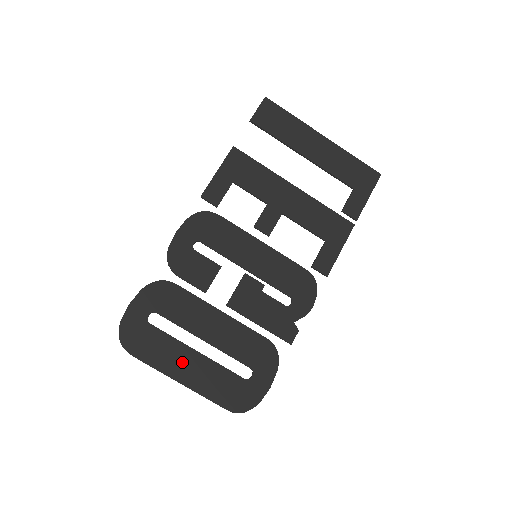
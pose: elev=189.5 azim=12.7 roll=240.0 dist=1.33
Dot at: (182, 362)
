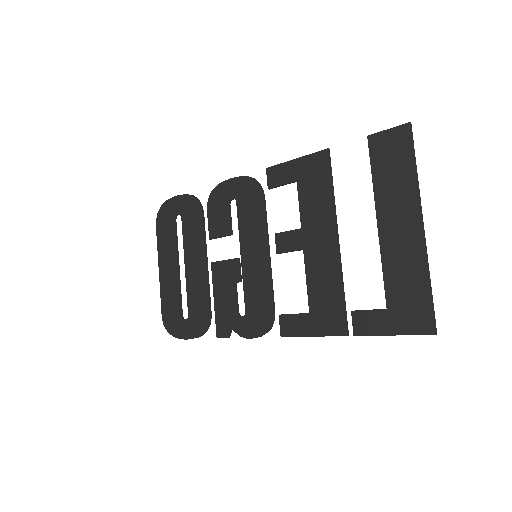
Dot at: (168, 261)
